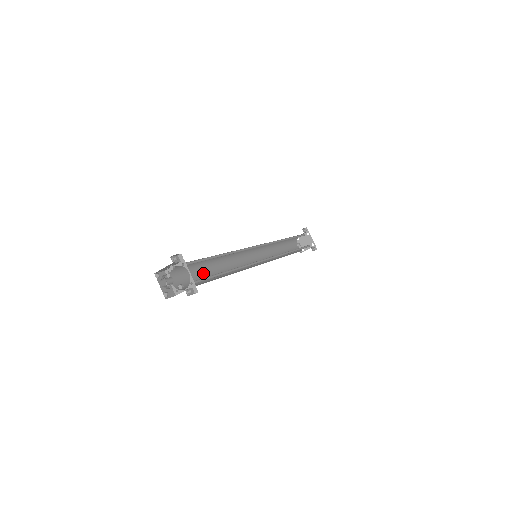
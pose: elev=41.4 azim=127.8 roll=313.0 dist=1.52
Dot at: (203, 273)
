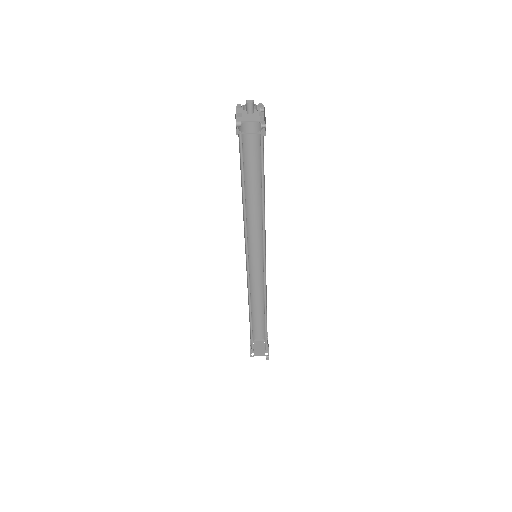
Dot at: (241, 179)
